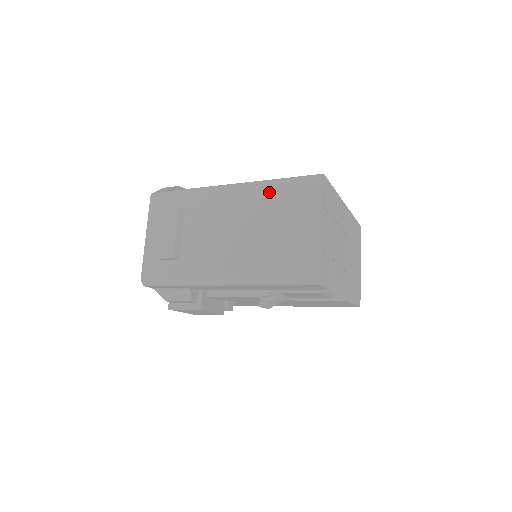
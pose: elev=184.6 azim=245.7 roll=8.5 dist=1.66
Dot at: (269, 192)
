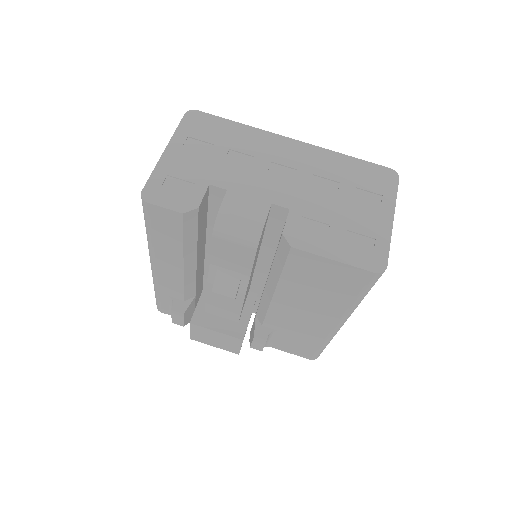
Dot at: occluded
